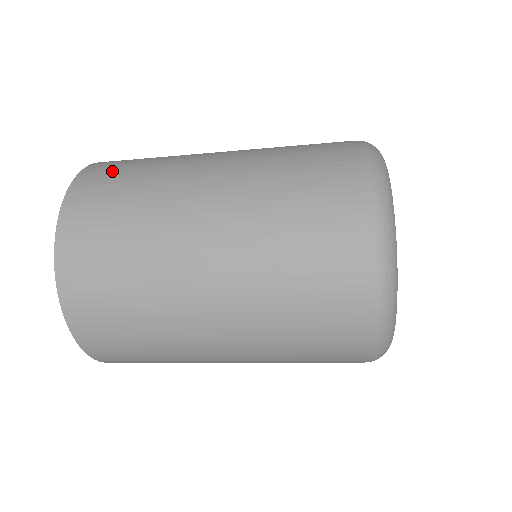
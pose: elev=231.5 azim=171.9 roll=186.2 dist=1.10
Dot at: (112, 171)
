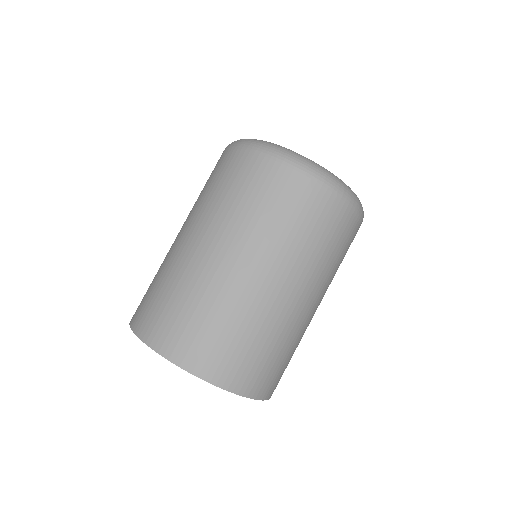
Dot at: occluded
